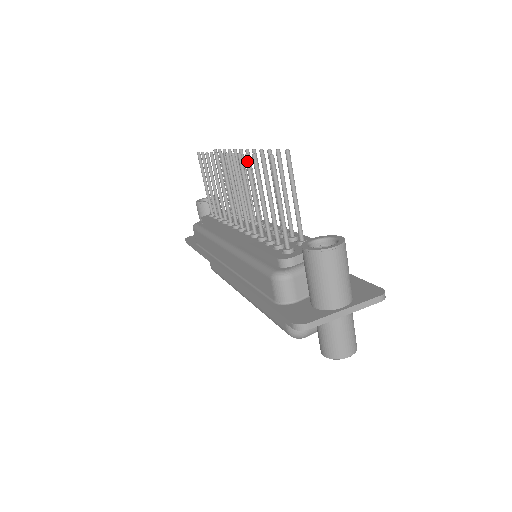
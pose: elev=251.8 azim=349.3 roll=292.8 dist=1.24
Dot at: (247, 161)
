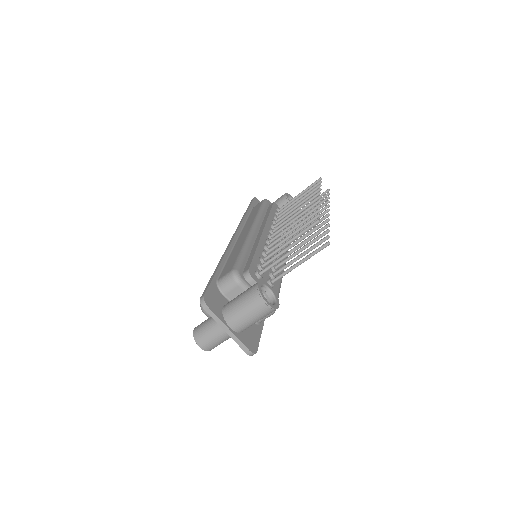
Dot at: (314, 218)
